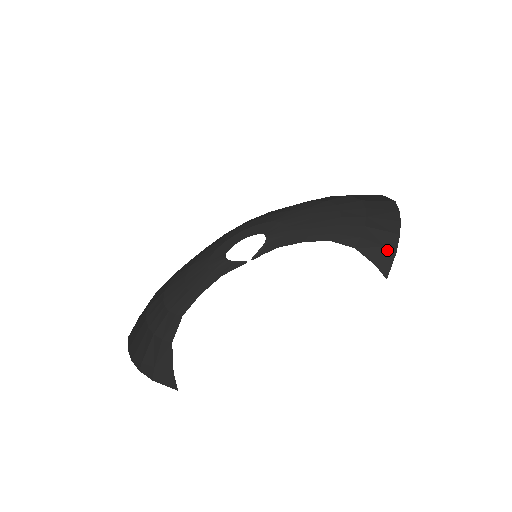
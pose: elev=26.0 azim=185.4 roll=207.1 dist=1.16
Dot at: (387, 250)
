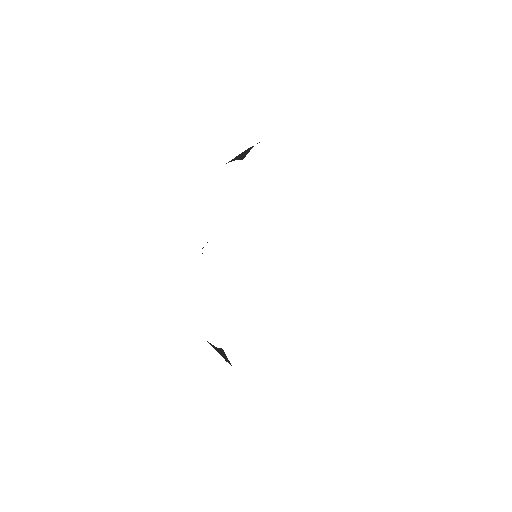
Dot at: occluded
